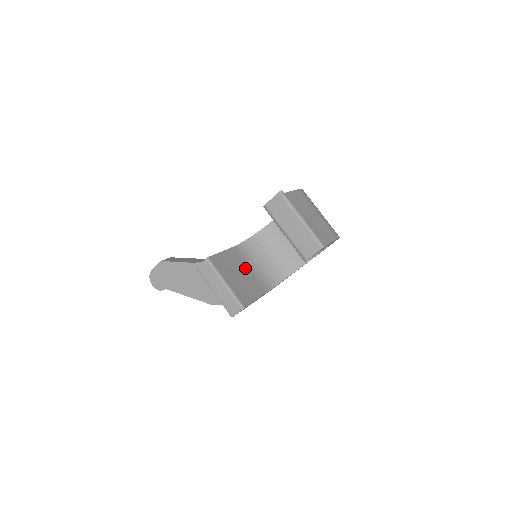
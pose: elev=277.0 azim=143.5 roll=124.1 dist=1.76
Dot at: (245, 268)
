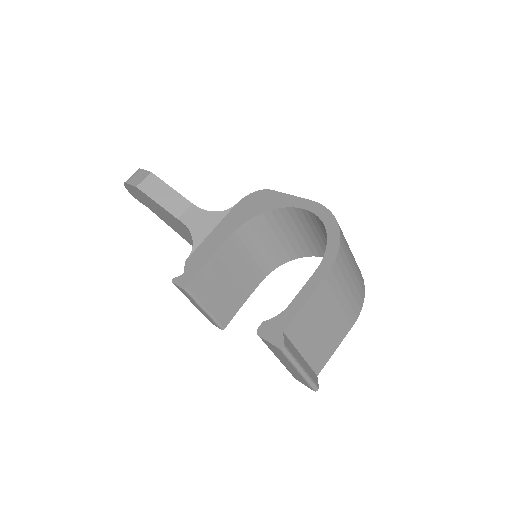
Dot at: (239, 263)
